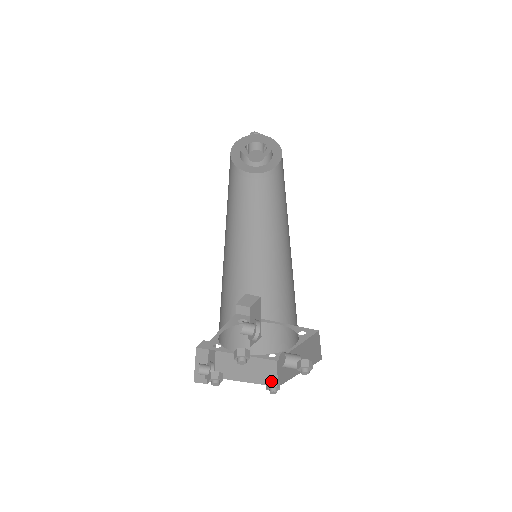
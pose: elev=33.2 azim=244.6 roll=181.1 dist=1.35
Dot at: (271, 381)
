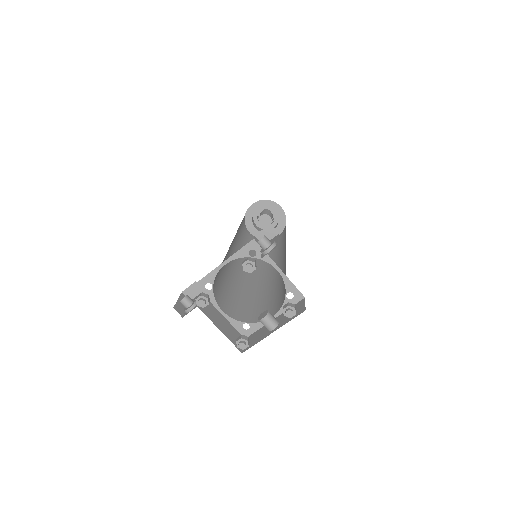
Dot at: (243, 335)
